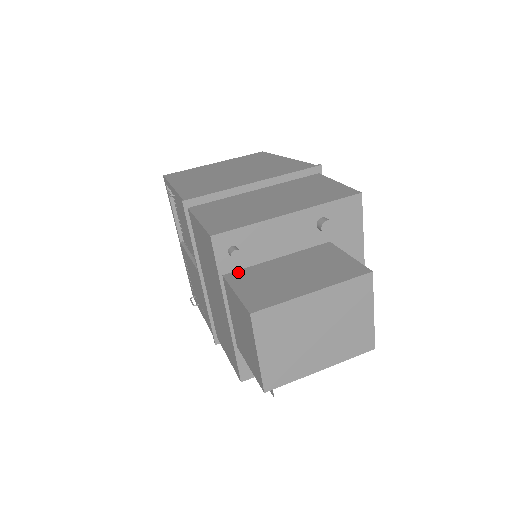
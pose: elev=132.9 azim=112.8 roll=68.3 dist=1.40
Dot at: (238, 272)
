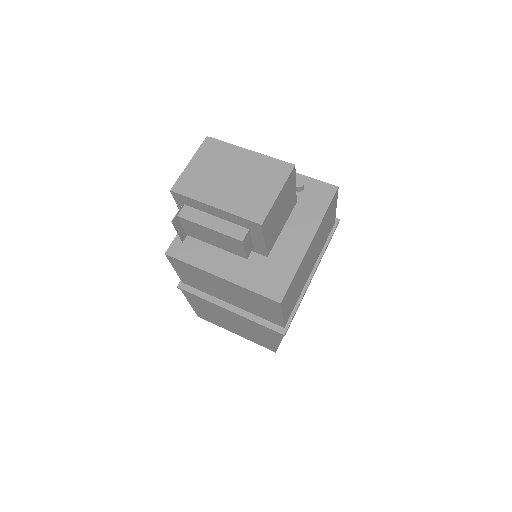
Dot at: occluded
